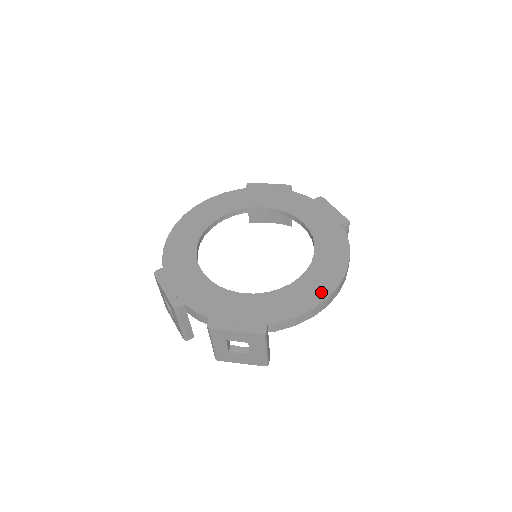
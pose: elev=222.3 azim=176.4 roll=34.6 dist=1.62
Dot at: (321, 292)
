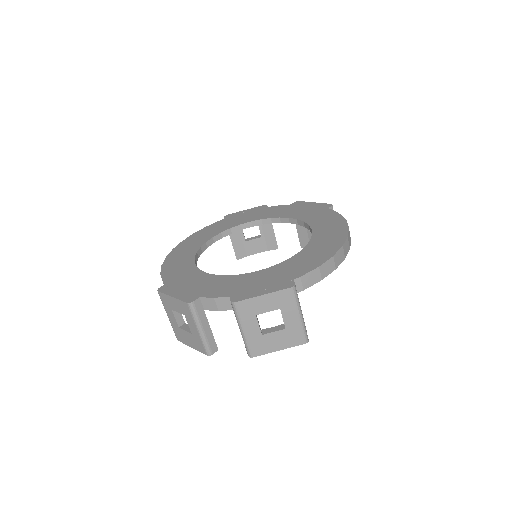
Dot at: (333, 245)
